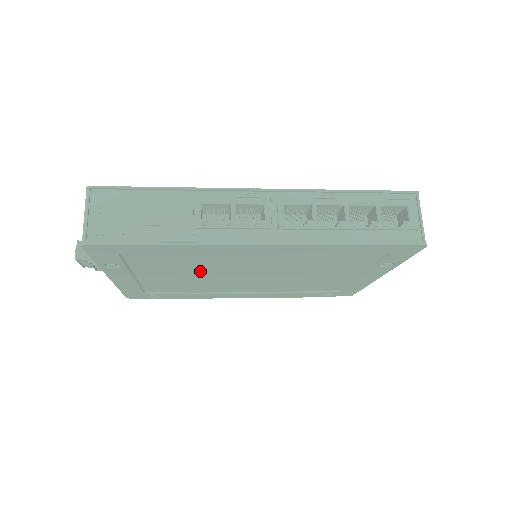
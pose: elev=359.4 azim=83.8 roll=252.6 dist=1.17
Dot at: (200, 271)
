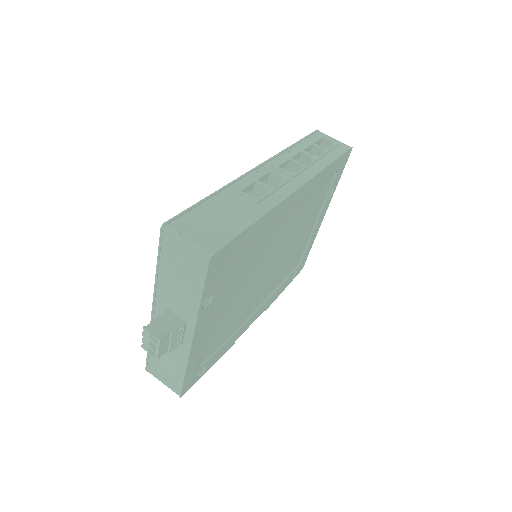
Dot at: (249, 276)
